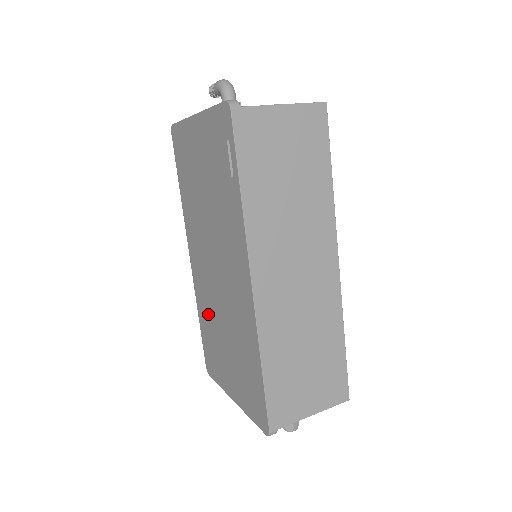
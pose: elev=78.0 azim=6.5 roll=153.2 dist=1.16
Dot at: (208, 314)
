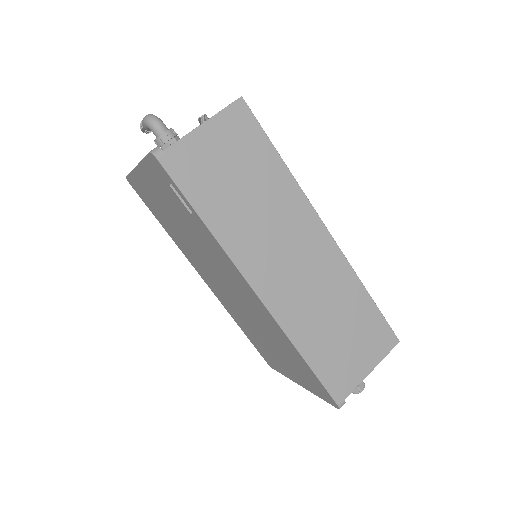
Dot at: (243, 322)
